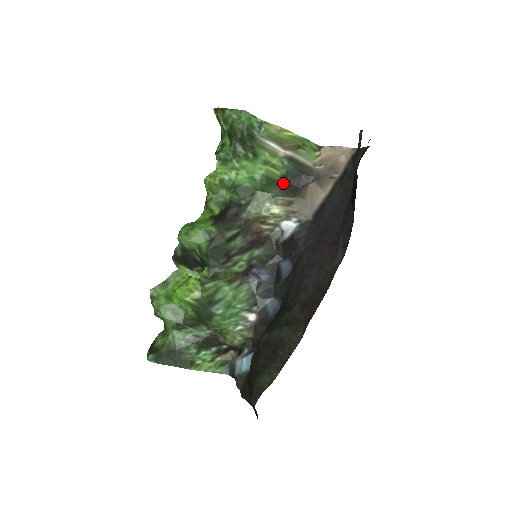
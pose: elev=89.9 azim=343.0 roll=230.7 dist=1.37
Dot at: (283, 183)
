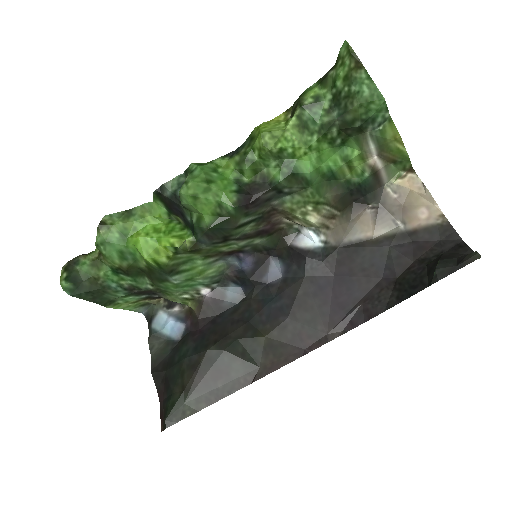
Dot at: (344, 190)
